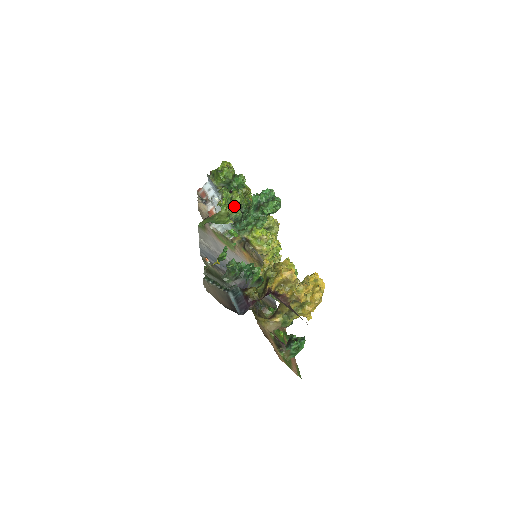
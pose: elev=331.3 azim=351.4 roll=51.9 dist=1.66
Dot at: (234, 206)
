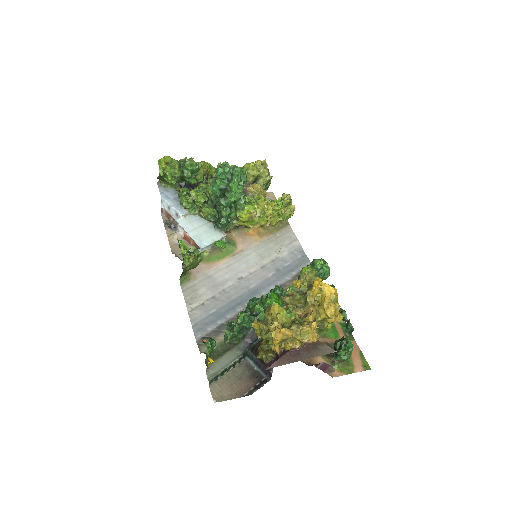
Dot at: (202, 210)
